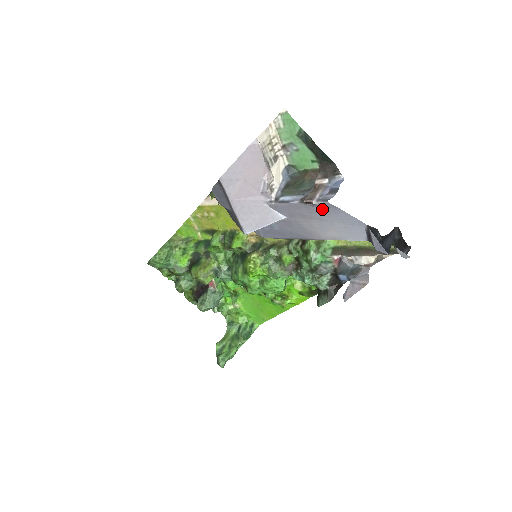
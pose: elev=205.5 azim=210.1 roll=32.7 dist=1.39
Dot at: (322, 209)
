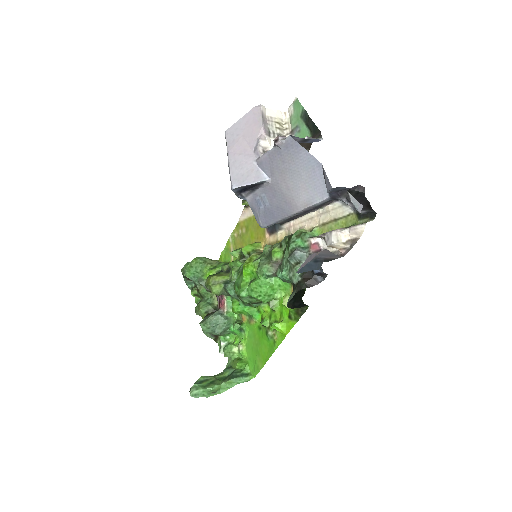
Dot at: (289, 152)
